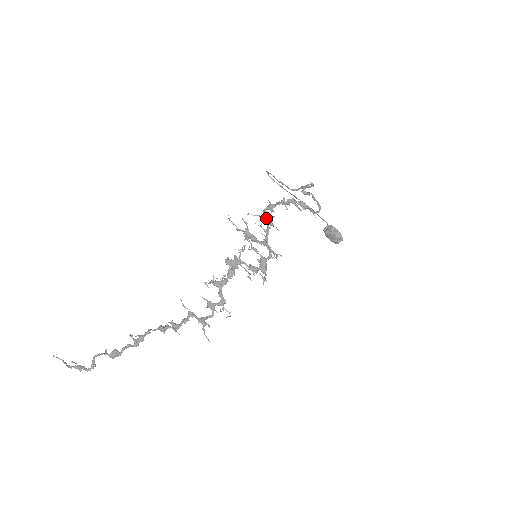
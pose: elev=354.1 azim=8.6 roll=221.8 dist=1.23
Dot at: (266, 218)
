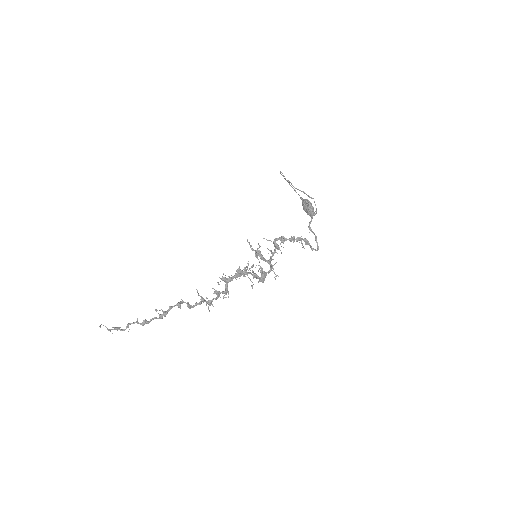
Dot at: (276, 245)
